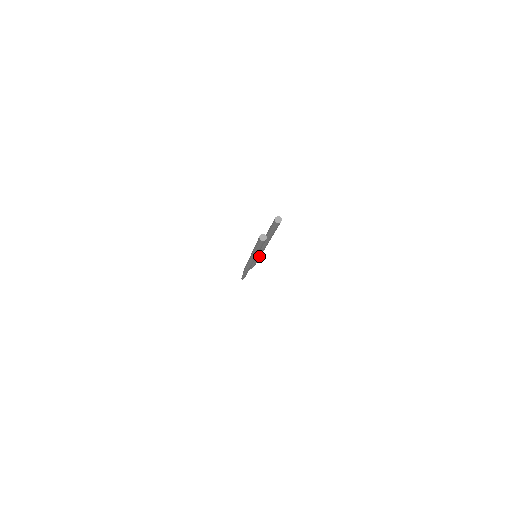
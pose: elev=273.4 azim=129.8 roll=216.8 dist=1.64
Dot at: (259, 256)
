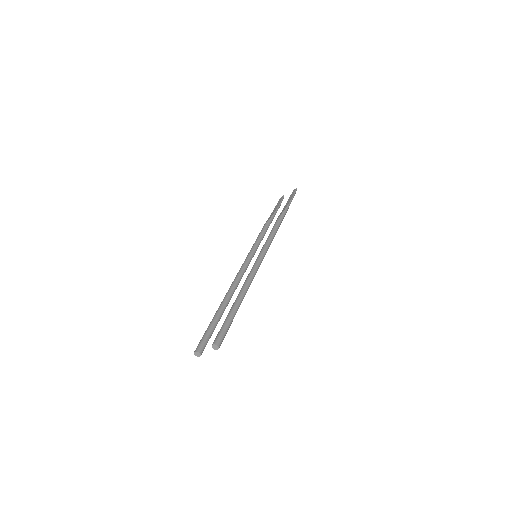
Dot at: occluded
